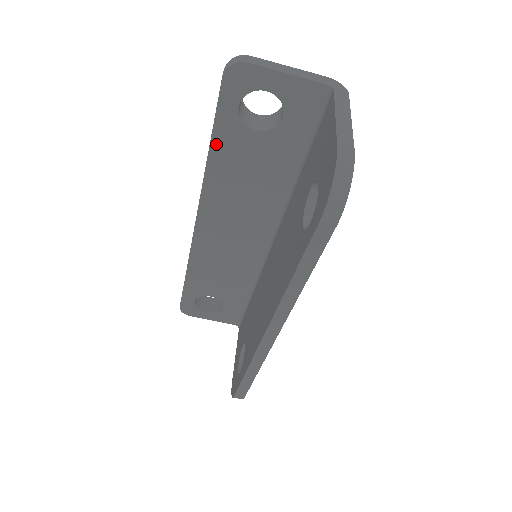
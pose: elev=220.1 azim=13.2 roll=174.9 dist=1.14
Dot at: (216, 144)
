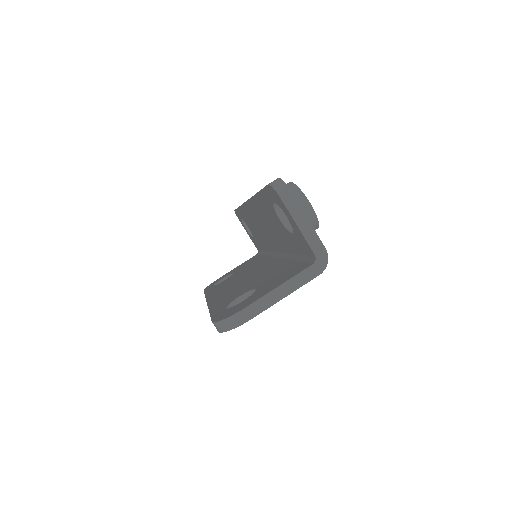
Dot at: (261, 196)
